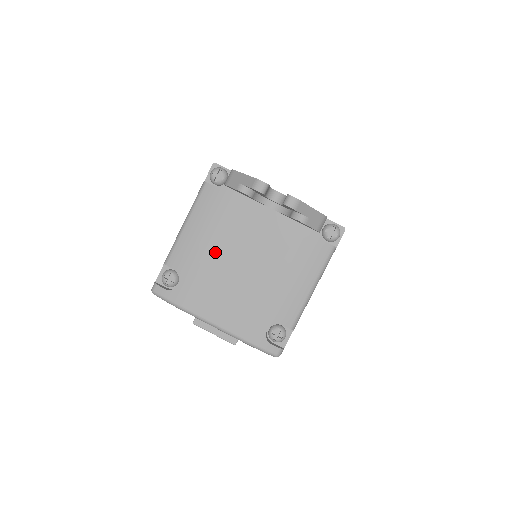
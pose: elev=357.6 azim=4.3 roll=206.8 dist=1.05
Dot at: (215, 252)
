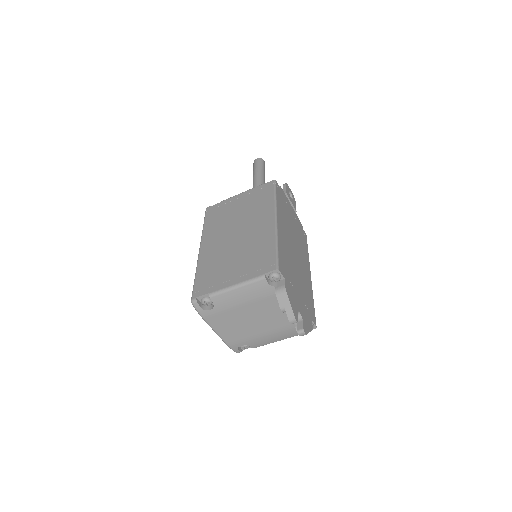
Dot at: (243, 309)
